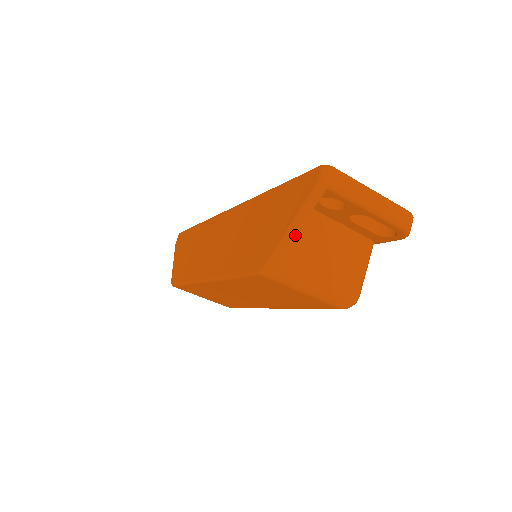
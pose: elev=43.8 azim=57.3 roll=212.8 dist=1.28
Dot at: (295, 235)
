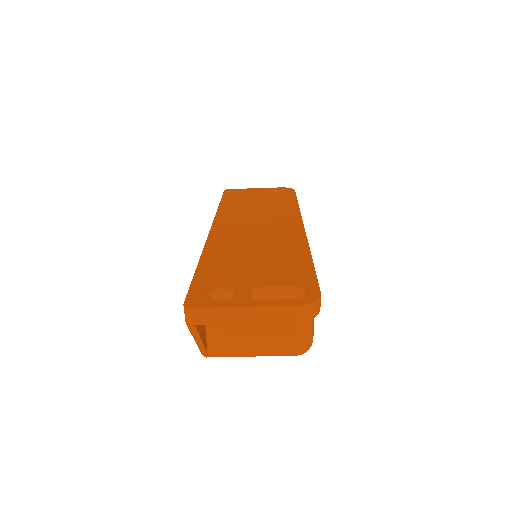
Dot at: (215, 328)
